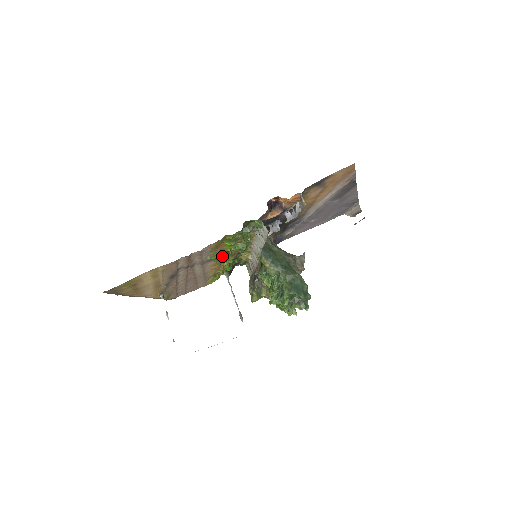
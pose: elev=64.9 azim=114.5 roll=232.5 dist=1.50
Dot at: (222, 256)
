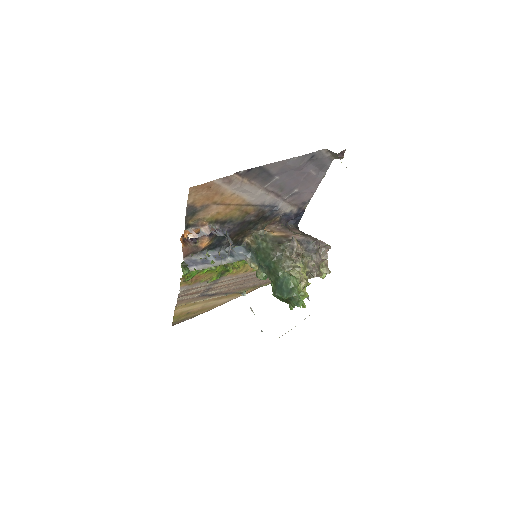
Dot at: (226, 270)
